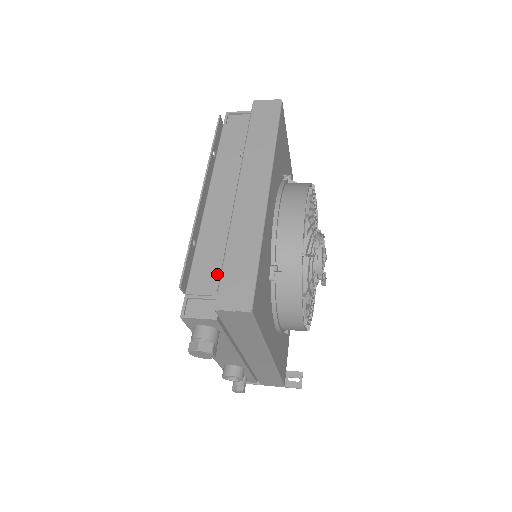
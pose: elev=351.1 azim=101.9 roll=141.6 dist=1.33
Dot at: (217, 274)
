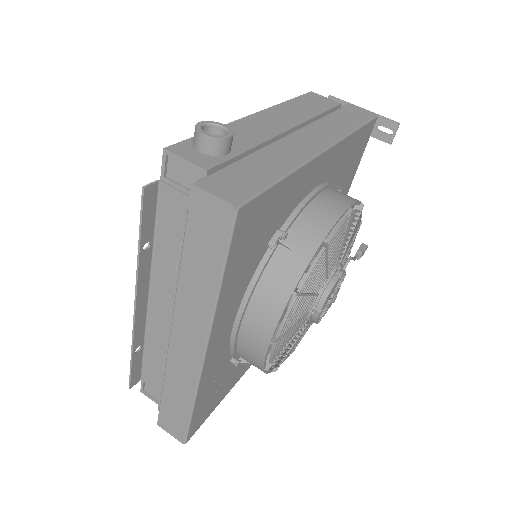
Dot at: occluded
